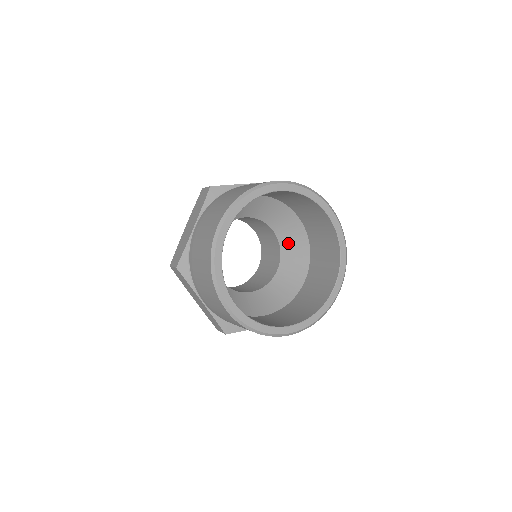
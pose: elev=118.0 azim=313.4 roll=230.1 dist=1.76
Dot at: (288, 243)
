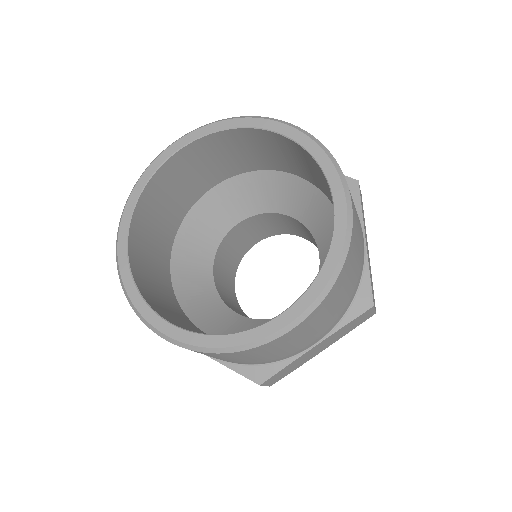
Dot at: (308, 215)
